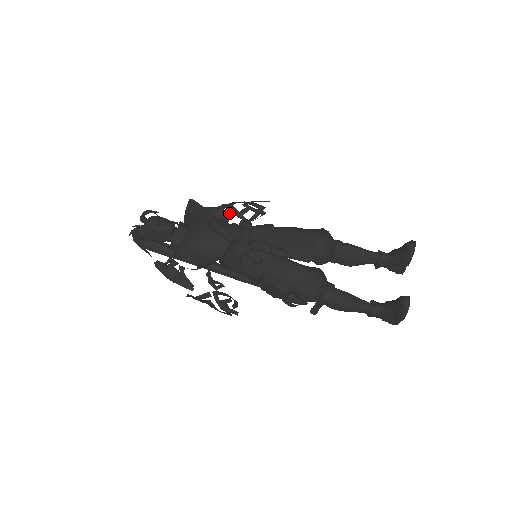
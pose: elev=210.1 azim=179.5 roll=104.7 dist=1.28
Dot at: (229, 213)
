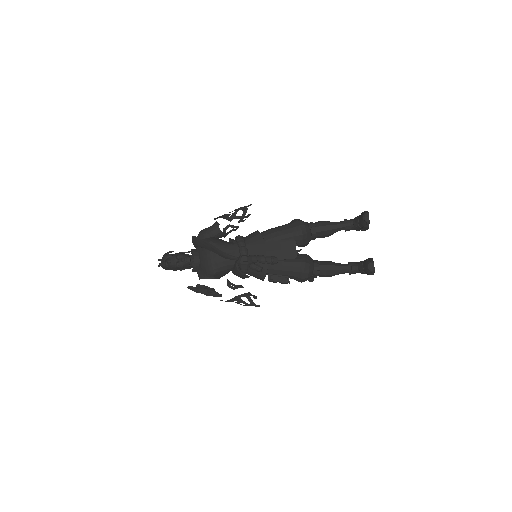
Dot at: (224, 229)
